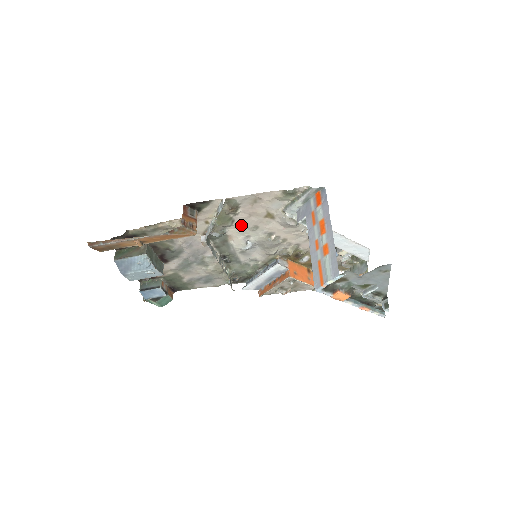
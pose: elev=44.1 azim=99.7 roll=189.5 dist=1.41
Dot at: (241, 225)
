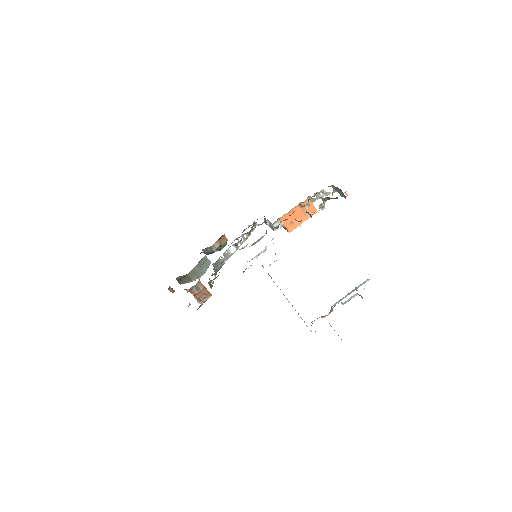
Dot at: occluded
